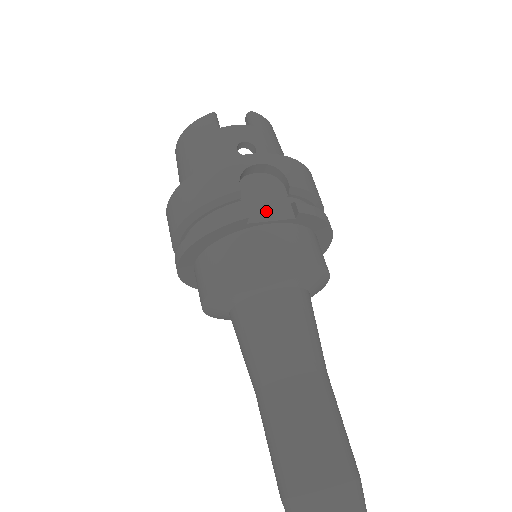
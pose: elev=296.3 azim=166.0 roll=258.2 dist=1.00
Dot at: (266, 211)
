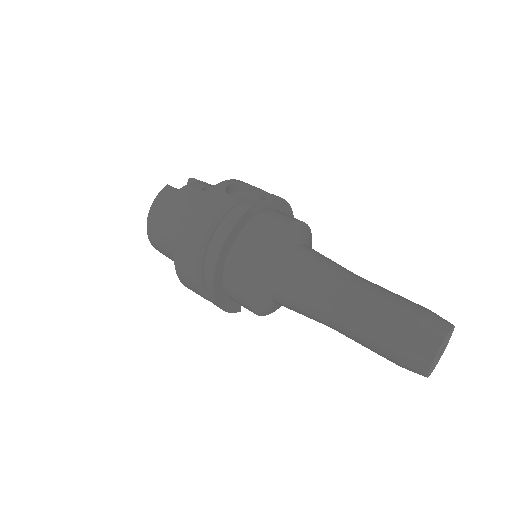
Dot at: (255, 206)
